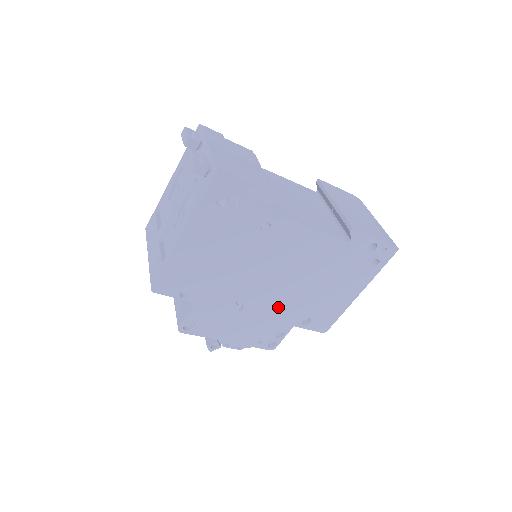
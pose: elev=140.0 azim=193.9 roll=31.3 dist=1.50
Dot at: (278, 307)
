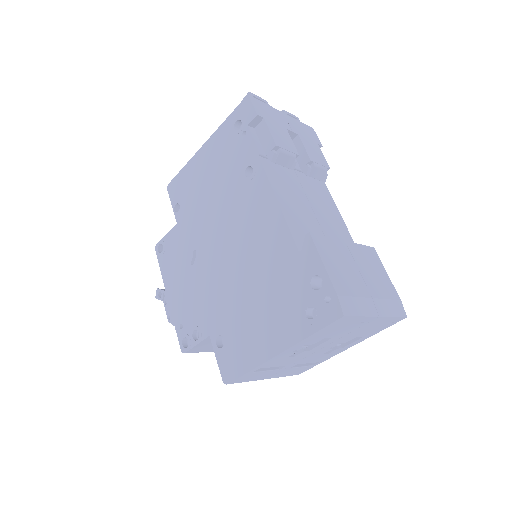
Dot at: (213, 290)
